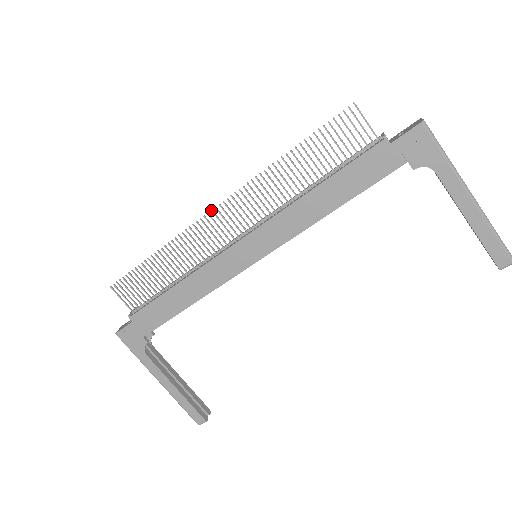
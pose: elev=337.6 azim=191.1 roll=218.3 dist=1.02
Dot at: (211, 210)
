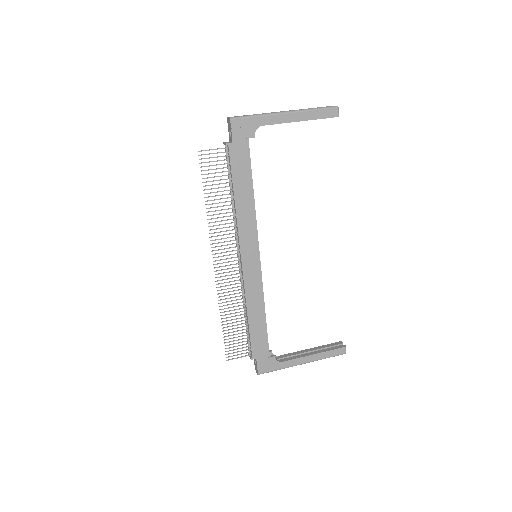
Dot at: (214, 268)
